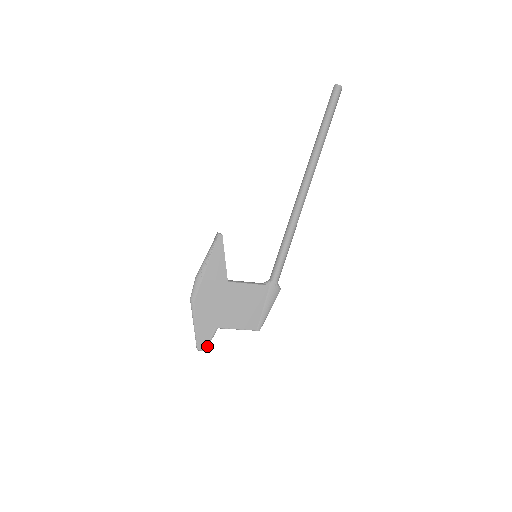
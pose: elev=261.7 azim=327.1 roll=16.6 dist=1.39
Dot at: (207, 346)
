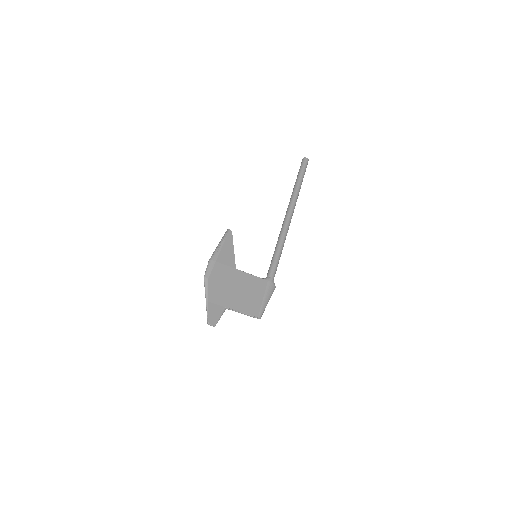
Dot at: (217, 322)
